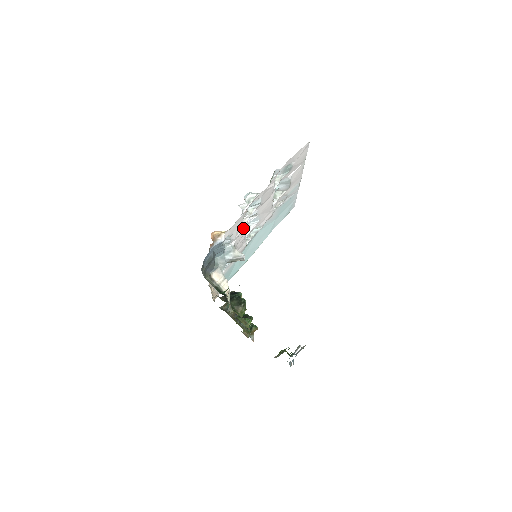
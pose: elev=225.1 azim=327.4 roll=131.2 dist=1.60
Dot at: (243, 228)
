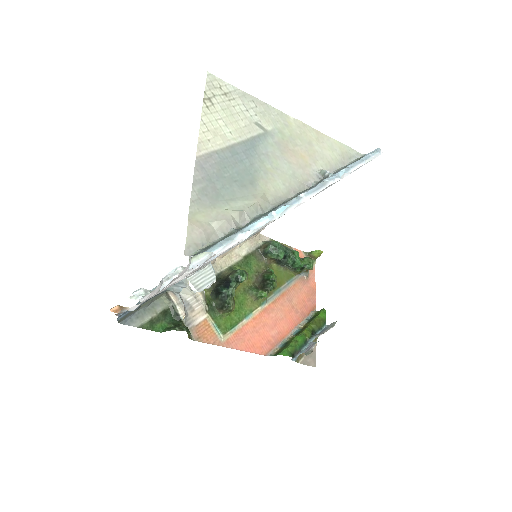
Dot at: (181, 279)
